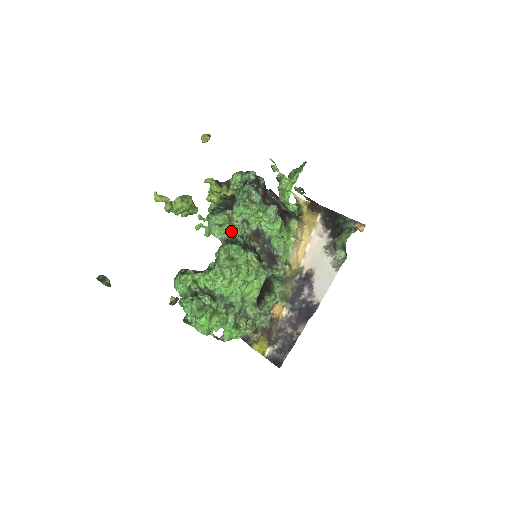
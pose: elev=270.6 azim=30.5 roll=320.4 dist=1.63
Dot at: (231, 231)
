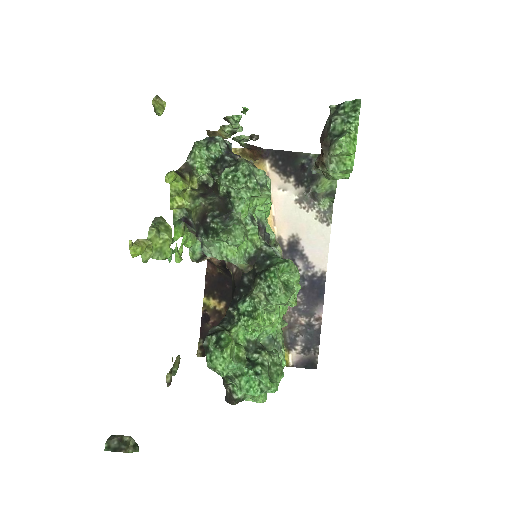
Dot at: (251, 243)
